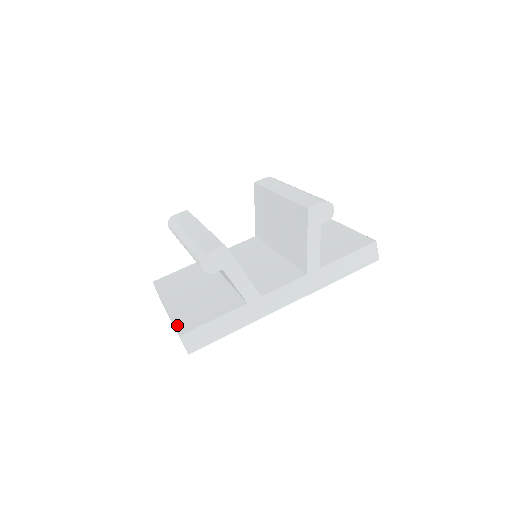
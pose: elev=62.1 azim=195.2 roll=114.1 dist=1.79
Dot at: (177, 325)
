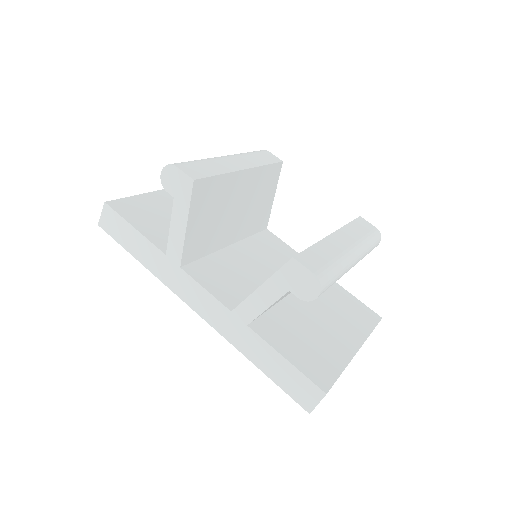
Dot at: (124, 199)
